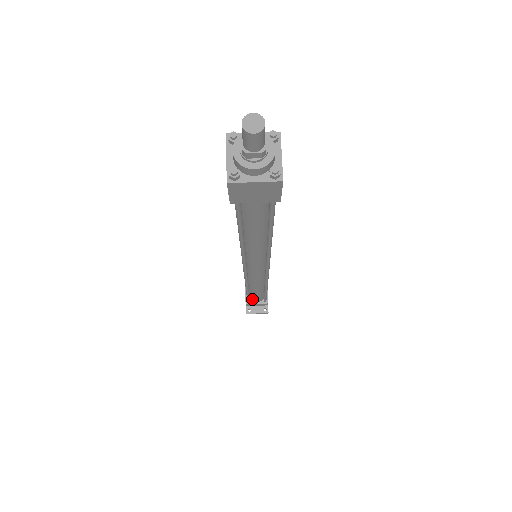
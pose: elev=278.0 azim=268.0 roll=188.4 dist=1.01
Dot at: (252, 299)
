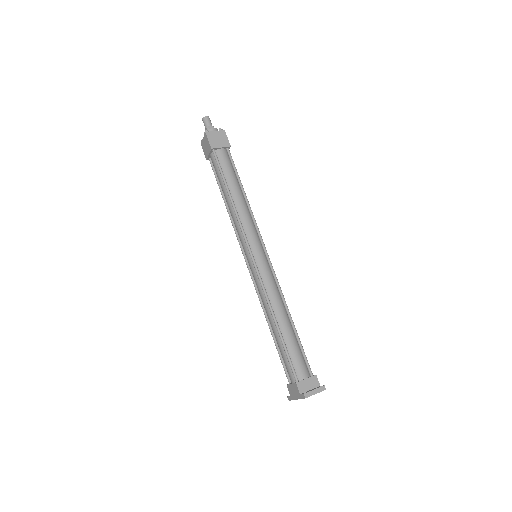
Dot at: (297, 371)
